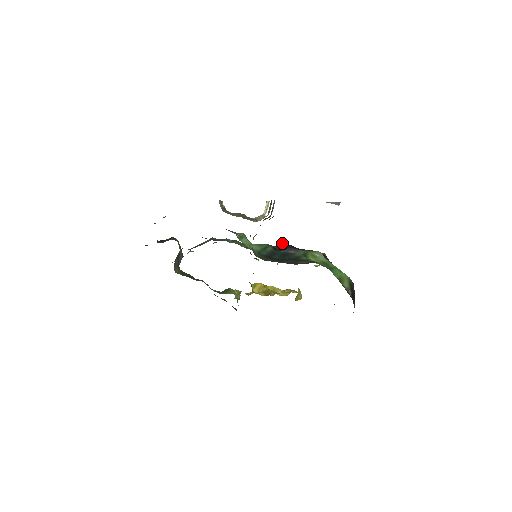
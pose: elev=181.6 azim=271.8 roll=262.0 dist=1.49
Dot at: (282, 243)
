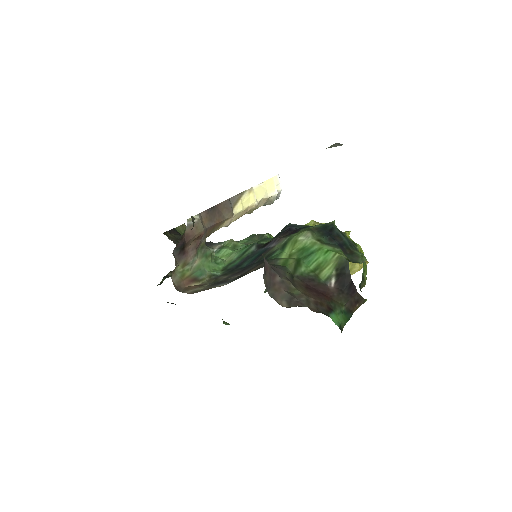
Dot at: (285, 227)
